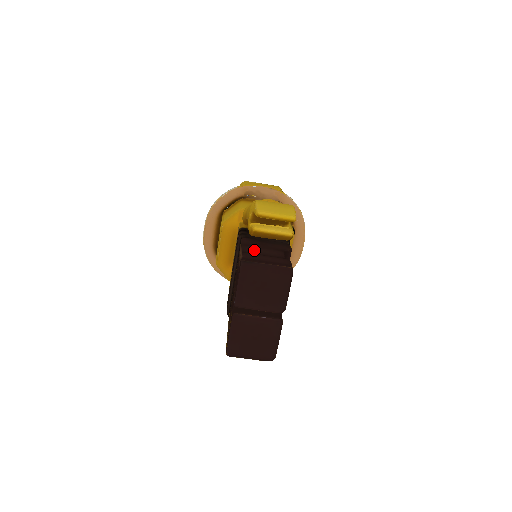
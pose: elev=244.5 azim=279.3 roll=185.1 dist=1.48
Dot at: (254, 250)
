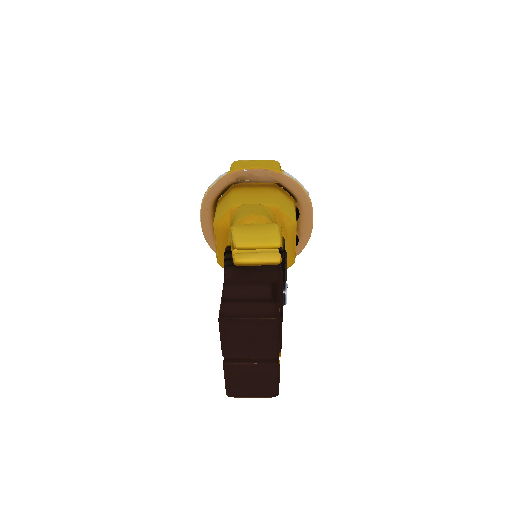
Dot at: (236, 292)
